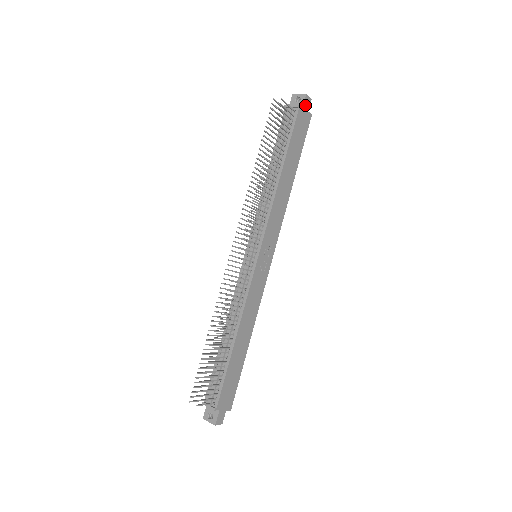
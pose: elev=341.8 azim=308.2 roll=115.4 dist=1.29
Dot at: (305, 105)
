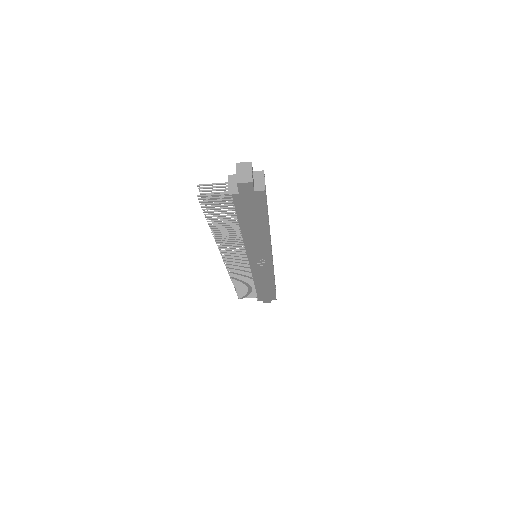
Dot at: (243, 189)
